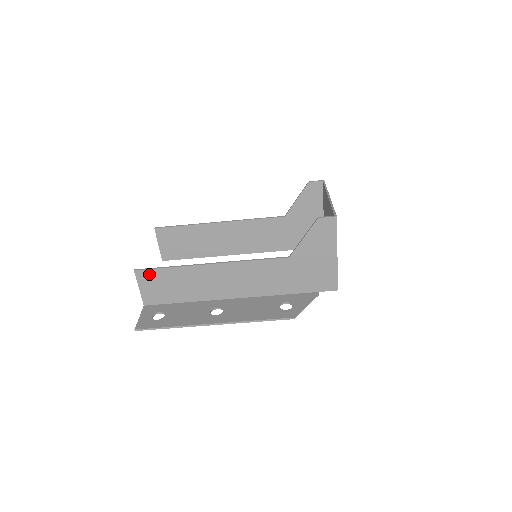
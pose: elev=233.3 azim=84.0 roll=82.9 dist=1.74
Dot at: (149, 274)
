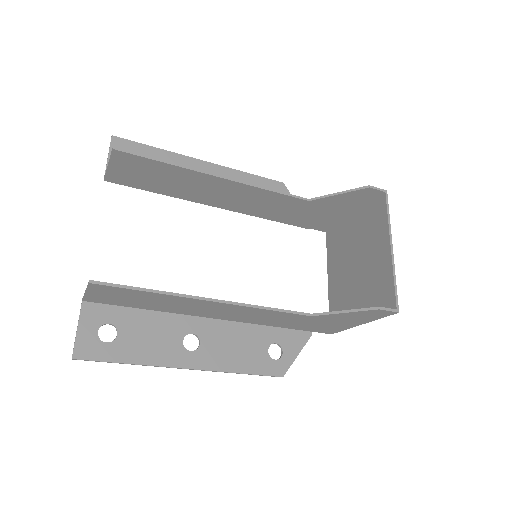
Dot at: (112, 289)
